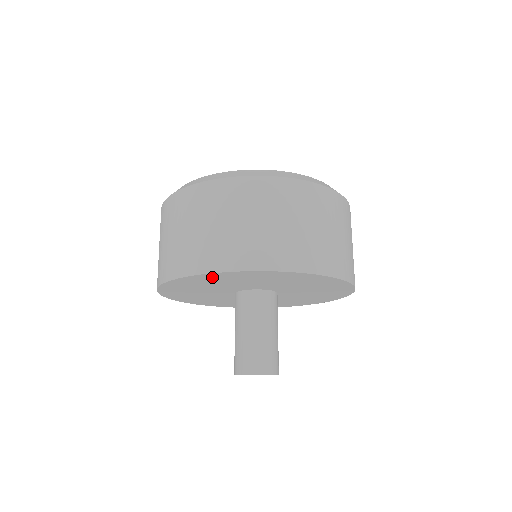
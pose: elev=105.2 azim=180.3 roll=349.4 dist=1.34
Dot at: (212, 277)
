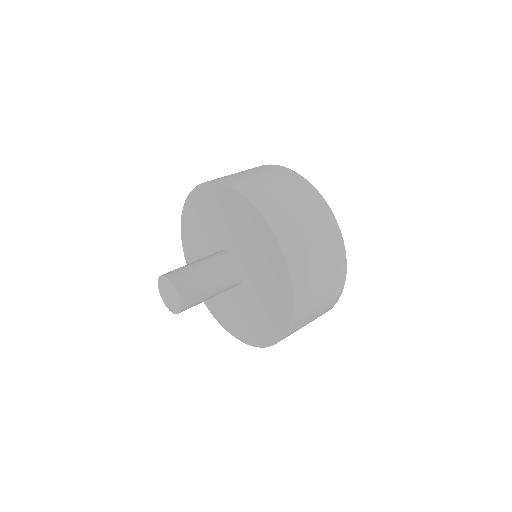
Dot at: (204, 196)
